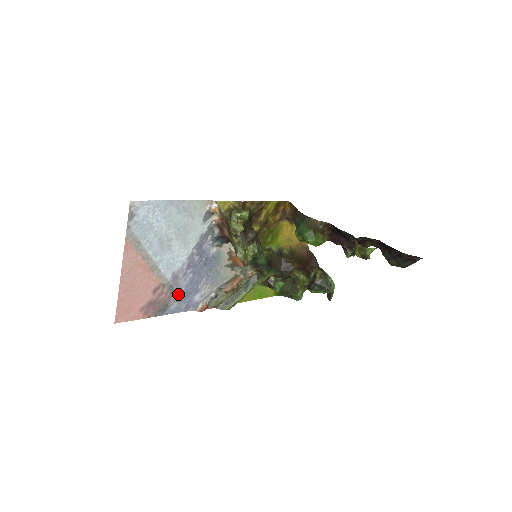
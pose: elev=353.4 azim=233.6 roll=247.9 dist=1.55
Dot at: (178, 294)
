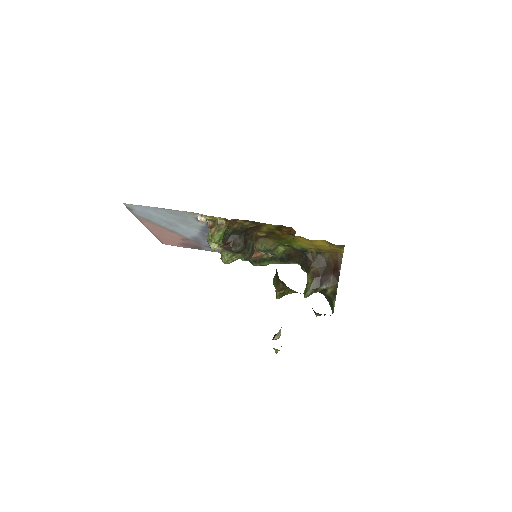
Dot at: (206, 245)
